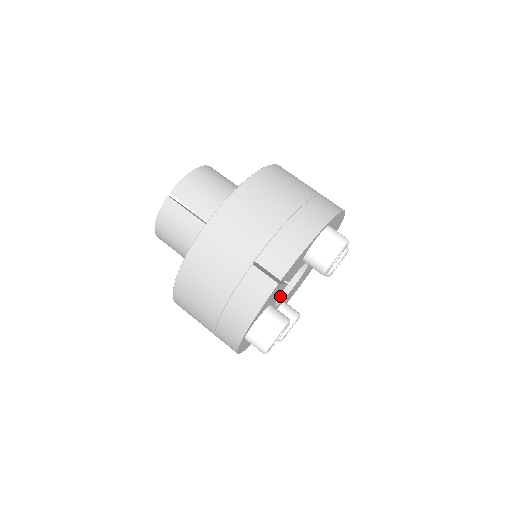
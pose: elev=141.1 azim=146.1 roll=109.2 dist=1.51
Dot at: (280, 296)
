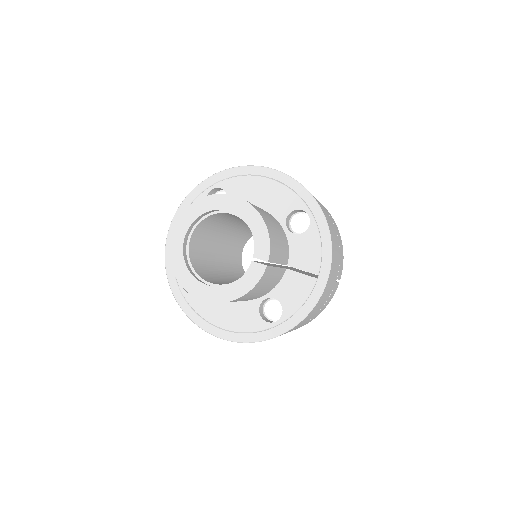
Dot at: (242, 269)
